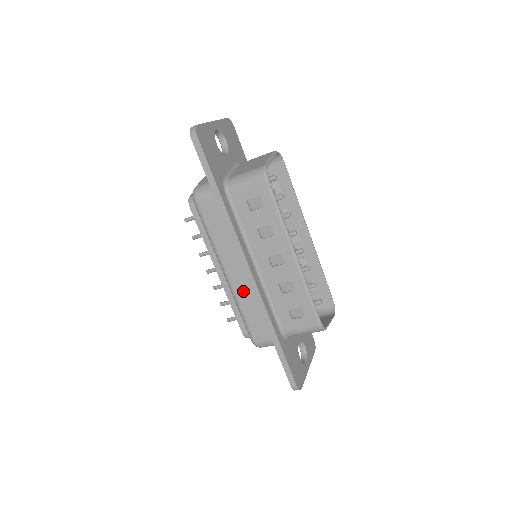
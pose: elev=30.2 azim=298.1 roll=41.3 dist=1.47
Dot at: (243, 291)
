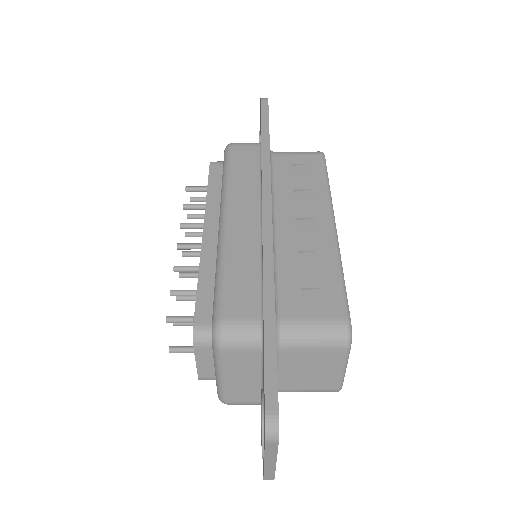
Dot at: (242, 241)
